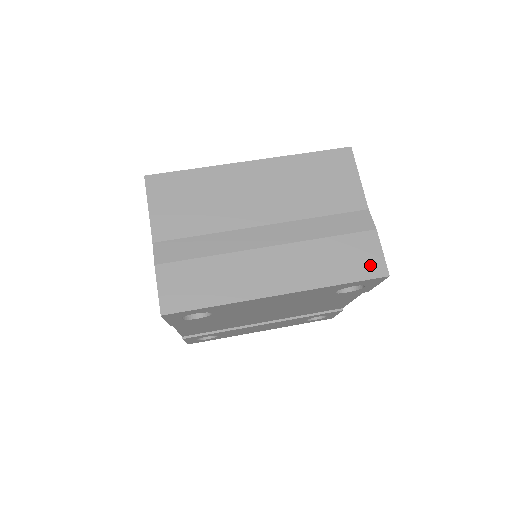
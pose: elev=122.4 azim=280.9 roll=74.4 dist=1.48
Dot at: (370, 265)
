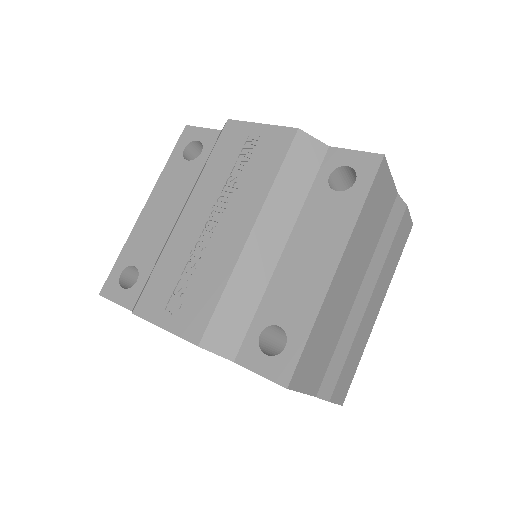
Dot at: (407, 232)
